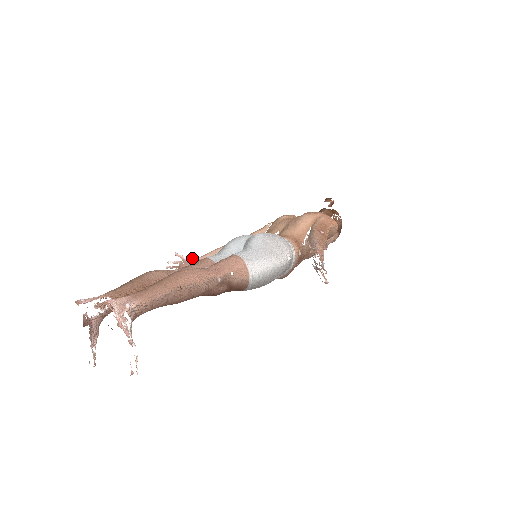
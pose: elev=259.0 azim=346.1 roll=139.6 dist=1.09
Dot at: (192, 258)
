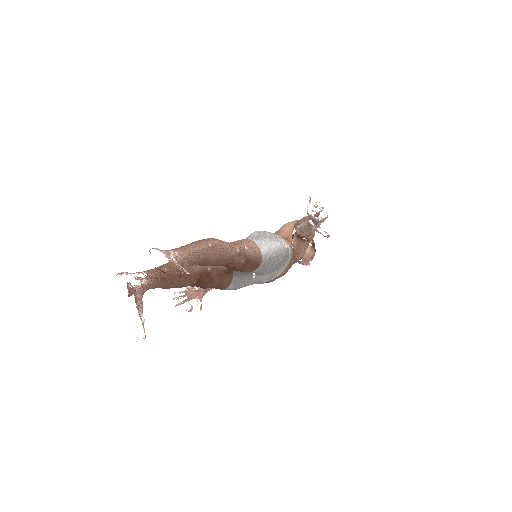
Dot at: occluded
